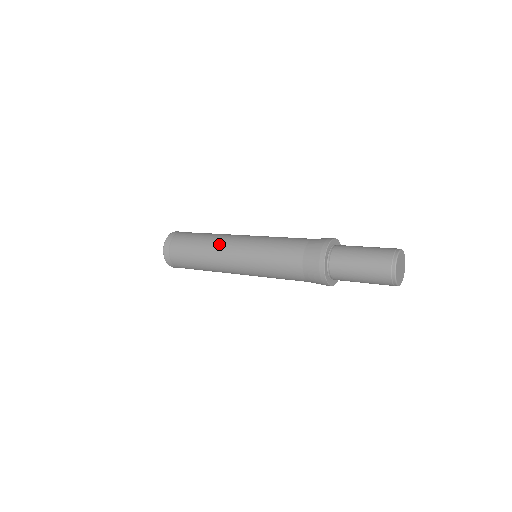
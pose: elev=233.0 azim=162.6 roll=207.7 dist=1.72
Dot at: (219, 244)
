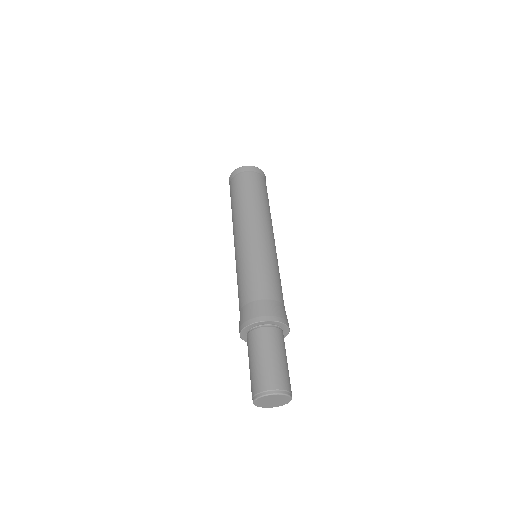
Dot at: occluded
